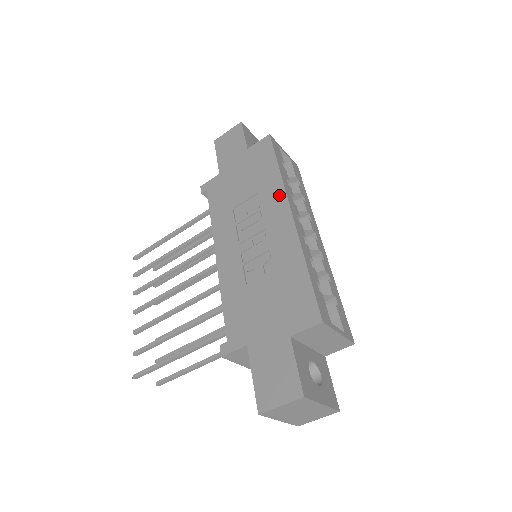
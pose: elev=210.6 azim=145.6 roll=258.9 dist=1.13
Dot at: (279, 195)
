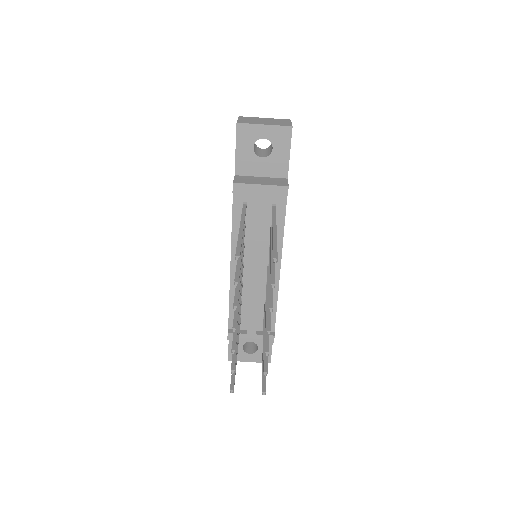
Dot at: occluded
